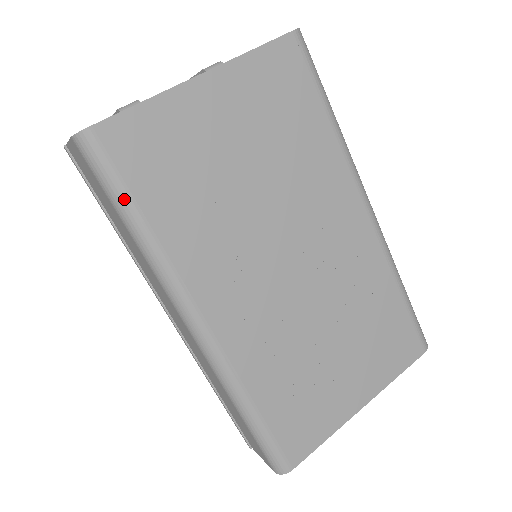
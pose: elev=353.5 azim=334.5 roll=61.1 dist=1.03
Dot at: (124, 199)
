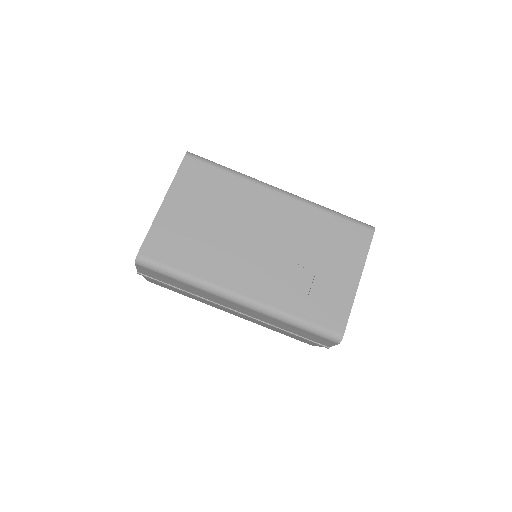
Dot at: (169, 270)
